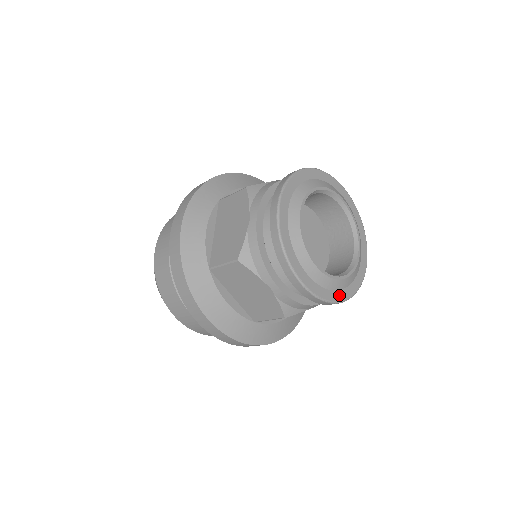
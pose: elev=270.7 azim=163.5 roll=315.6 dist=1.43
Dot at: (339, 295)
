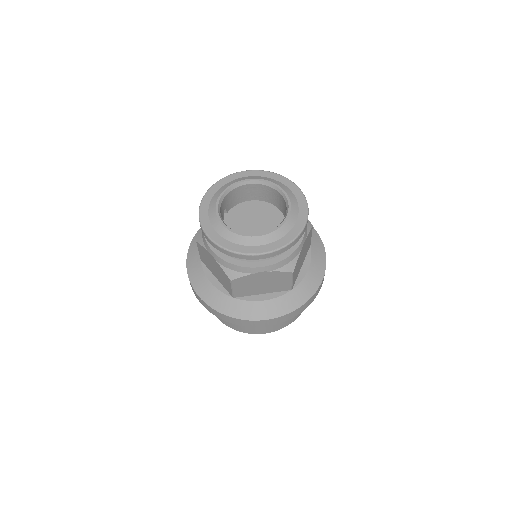
Dot at: (296, 229)
